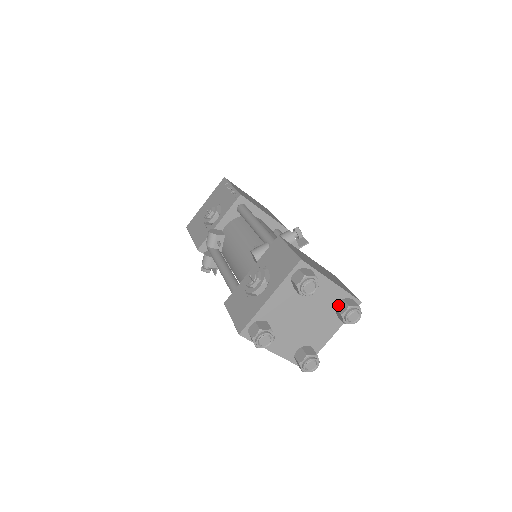
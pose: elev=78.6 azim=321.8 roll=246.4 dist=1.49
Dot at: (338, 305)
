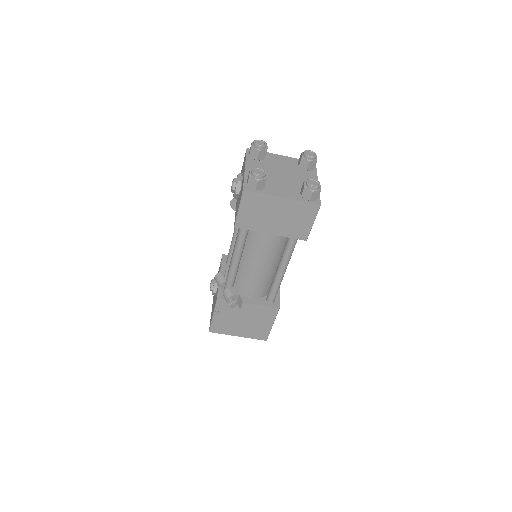
Dot at: (298, 163)
